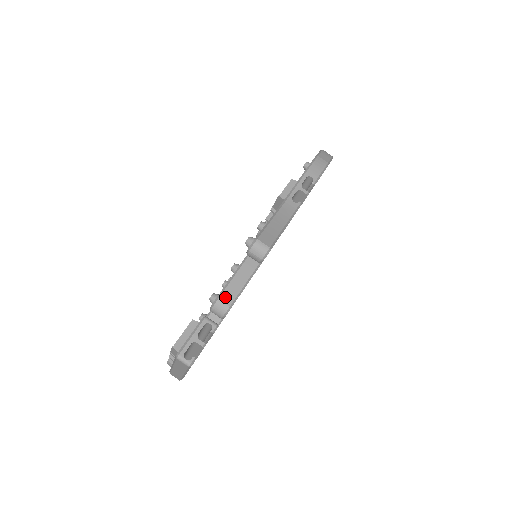
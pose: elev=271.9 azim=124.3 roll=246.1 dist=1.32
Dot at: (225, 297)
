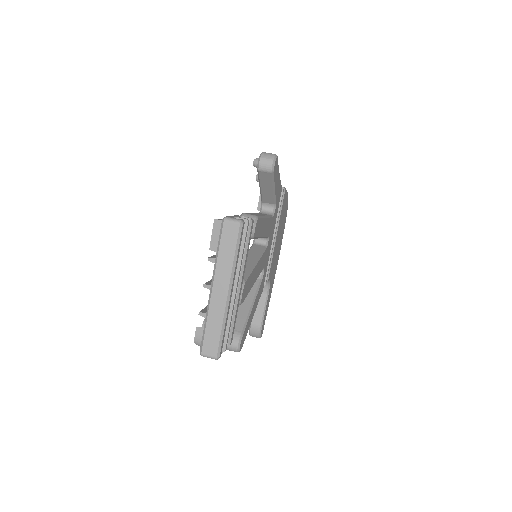
Dot at: (249, 214)
